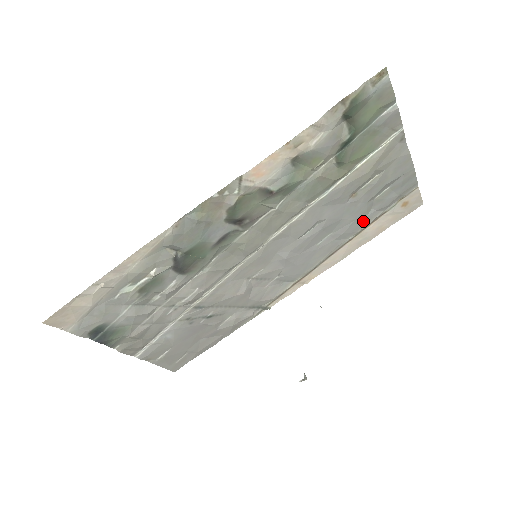
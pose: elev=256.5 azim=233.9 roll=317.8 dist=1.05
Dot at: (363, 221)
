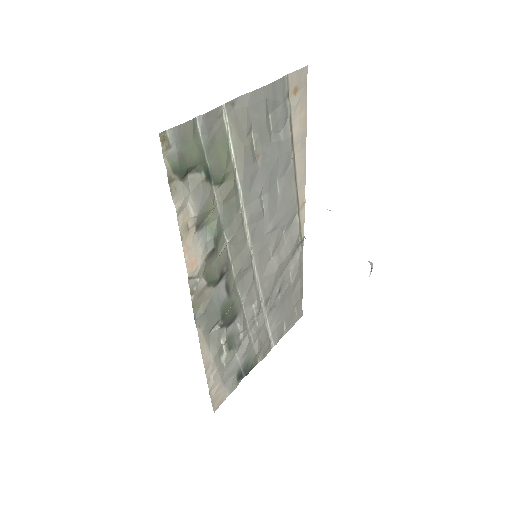
Dot at: (285, 144)
